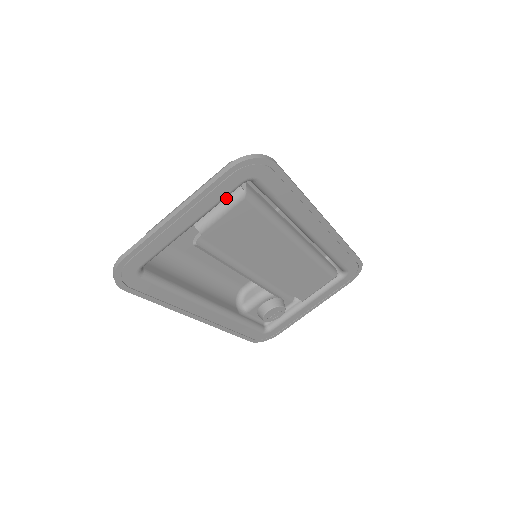
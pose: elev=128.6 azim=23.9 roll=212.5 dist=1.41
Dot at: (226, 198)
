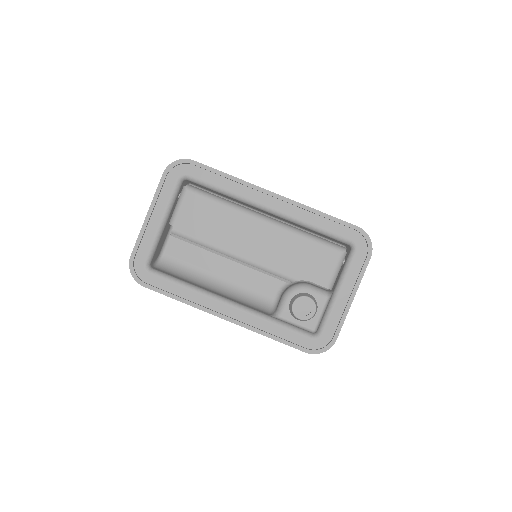
Dot at: (179, 197)
